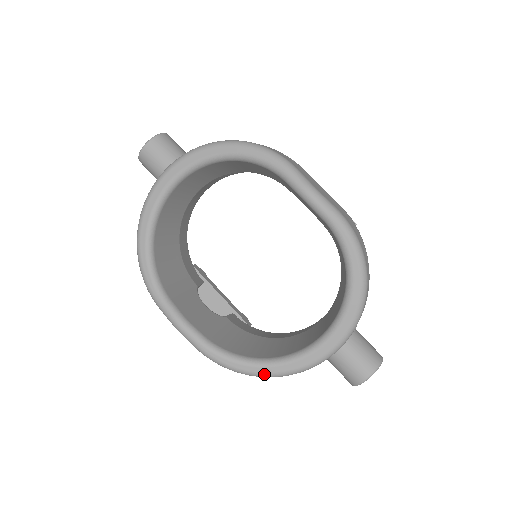
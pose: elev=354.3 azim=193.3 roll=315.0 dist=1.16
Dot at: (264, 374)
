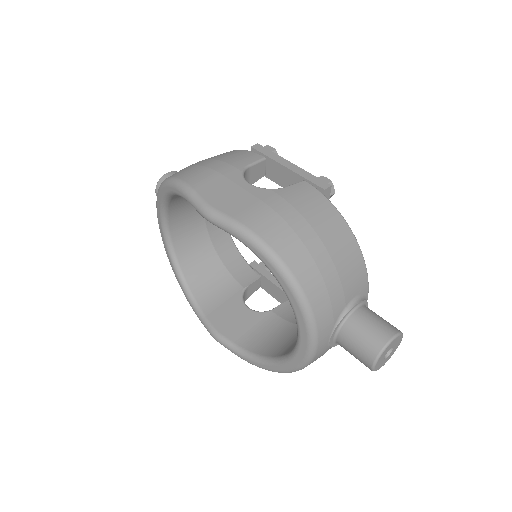
Dot at: (280, 371)
